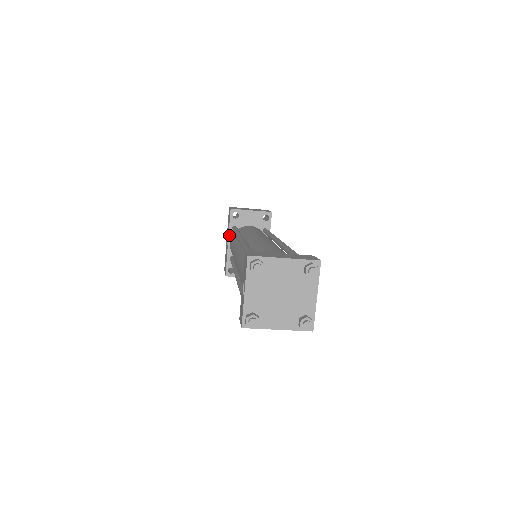
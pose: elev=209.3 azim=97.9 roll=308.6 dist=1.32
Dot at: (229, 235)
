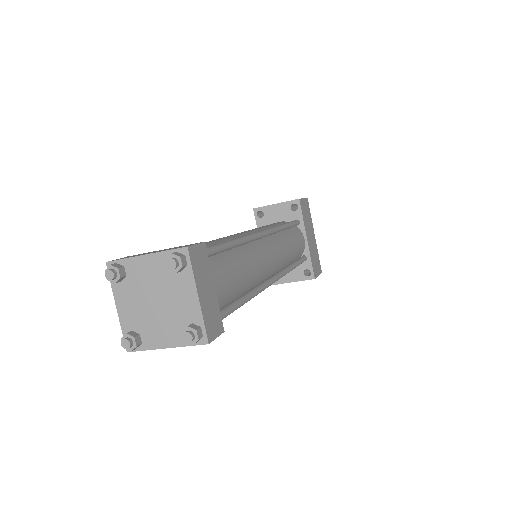
Dot at: occluded
